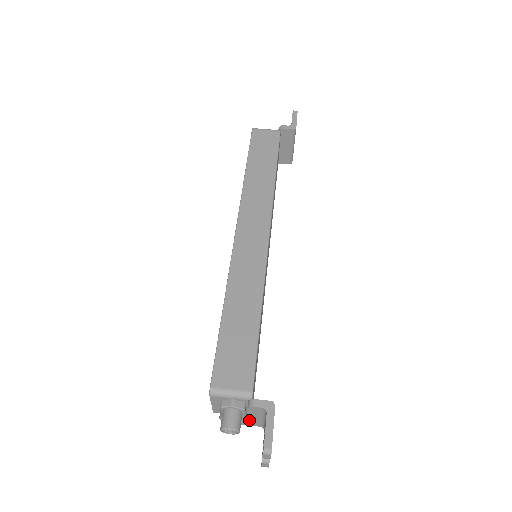
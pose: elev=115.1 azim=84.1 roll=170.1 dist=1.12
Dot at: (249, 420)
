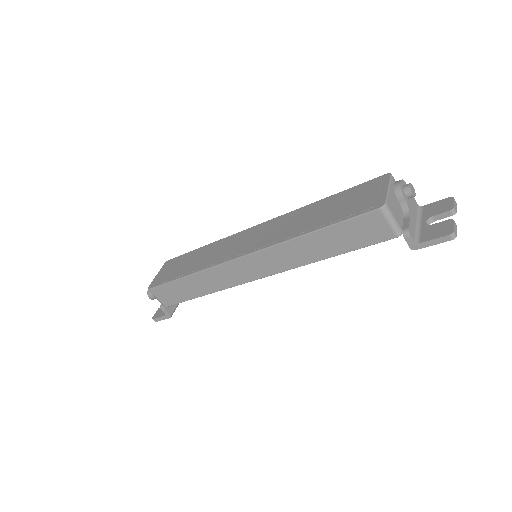
Dot at: occluded
